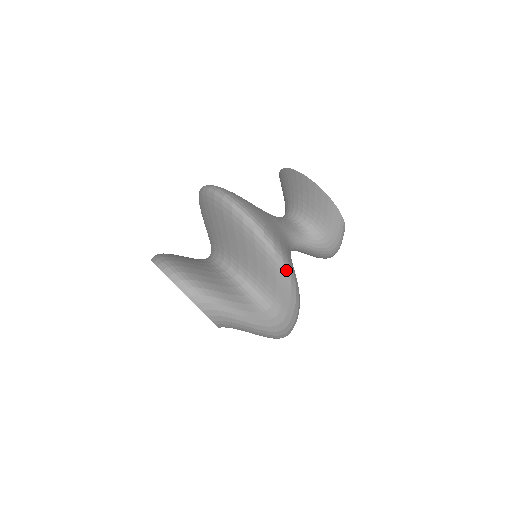
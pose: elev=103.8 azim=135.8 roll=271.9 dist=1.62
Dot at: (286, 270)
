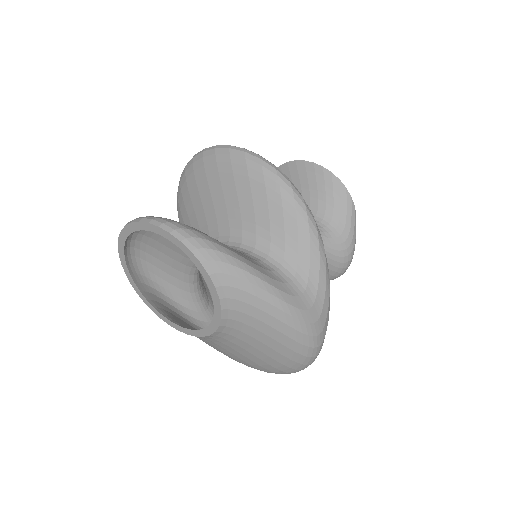
Dot at: (309, 213)
